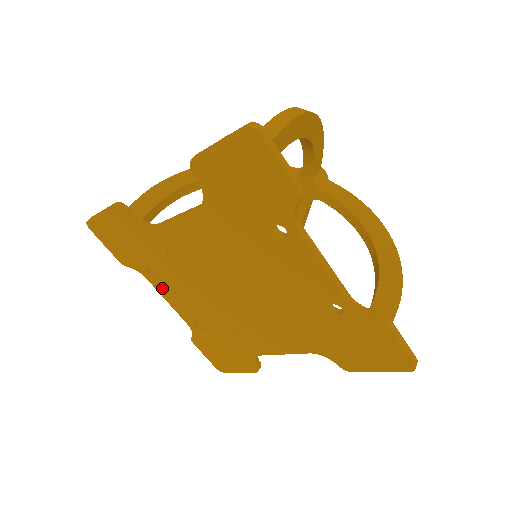
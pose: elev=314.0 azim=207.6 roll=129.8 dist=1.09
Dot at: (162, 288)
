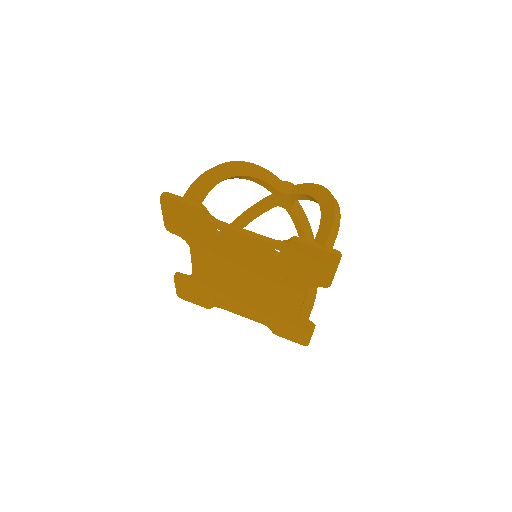
Dot at: (231, 309)
